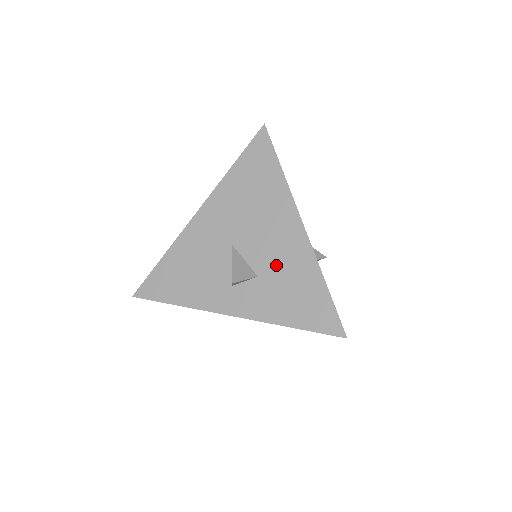
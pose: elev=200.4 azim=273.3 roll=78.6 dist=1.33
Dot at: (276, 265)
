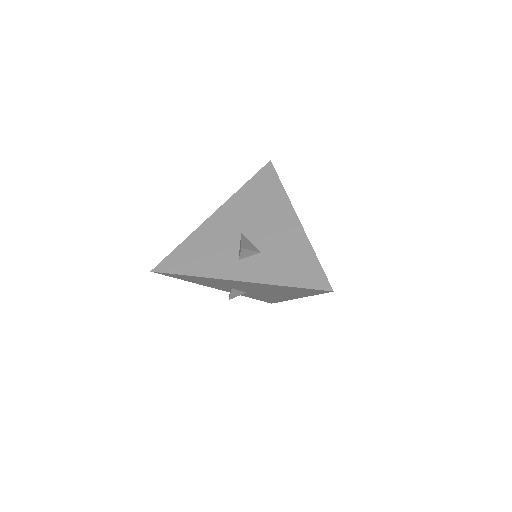
Dot at: (276, 244)
